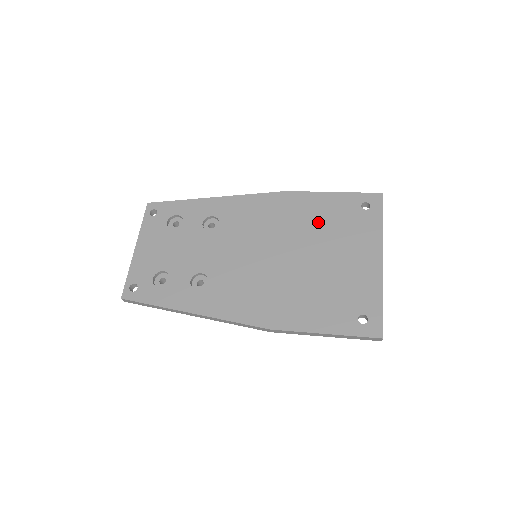
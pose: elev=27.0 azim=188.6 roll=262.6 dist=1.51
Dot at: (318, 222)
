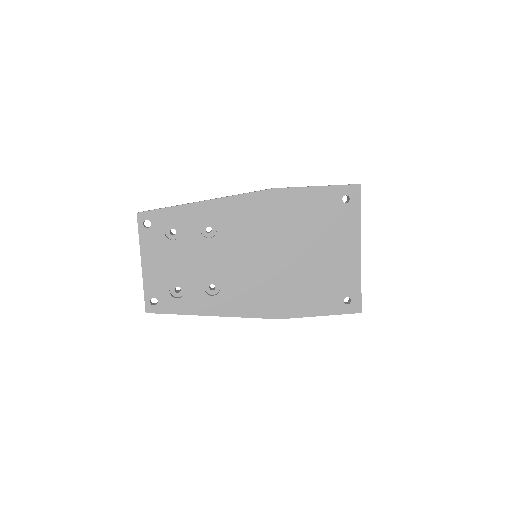
Dot at: (307, 220)
